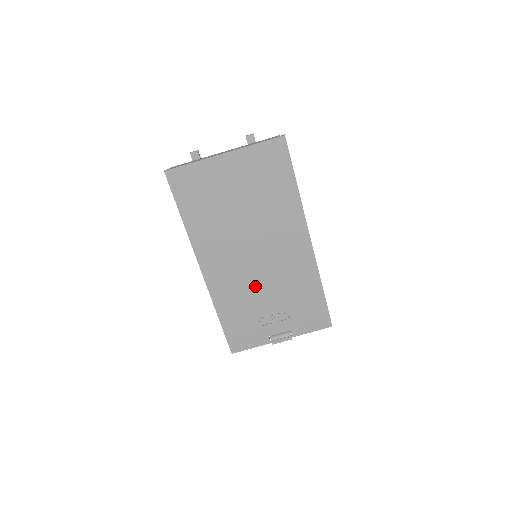
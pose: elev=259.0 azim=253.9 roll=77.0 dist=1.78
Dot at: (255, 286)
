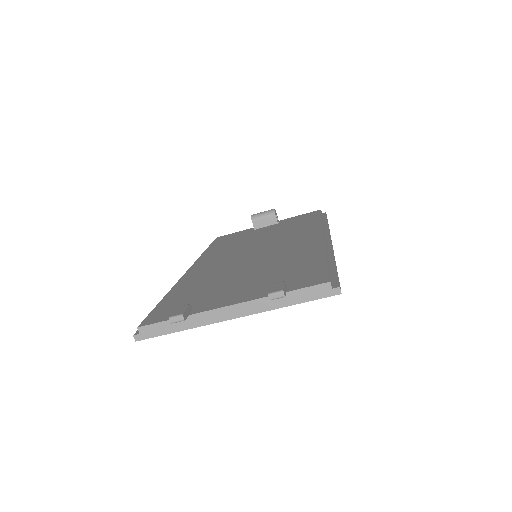
Dot at: occluded
